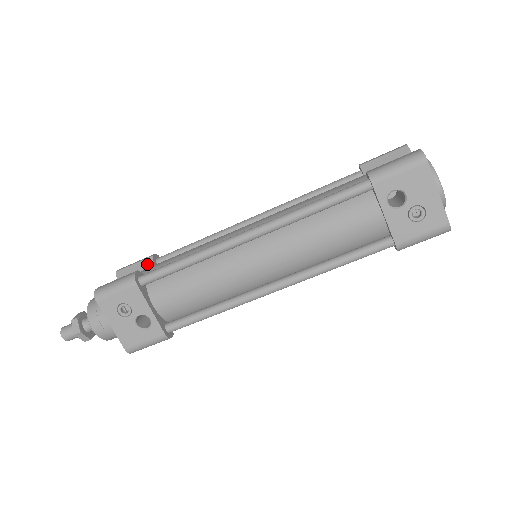
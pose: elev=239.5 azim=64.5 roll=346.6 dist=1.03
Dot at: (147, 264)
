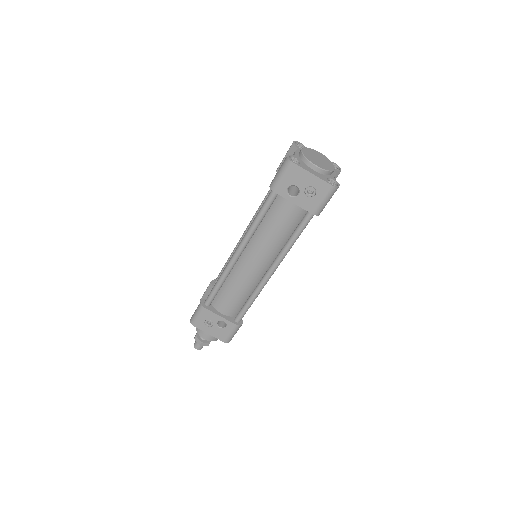
Dot at: (210, 289)
